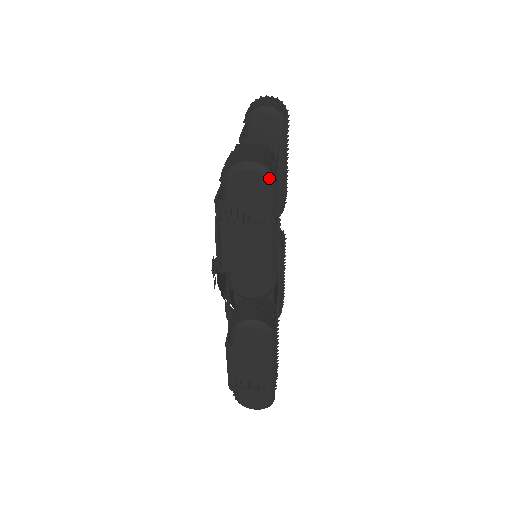
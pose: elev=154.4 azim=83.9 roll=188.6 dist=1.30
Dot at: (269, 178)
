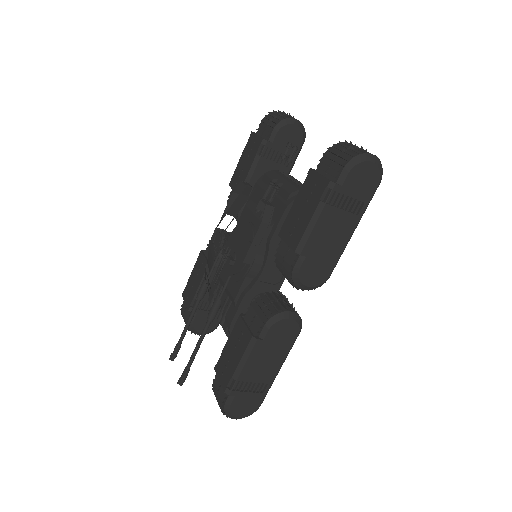
Dot at: (381, 175)
